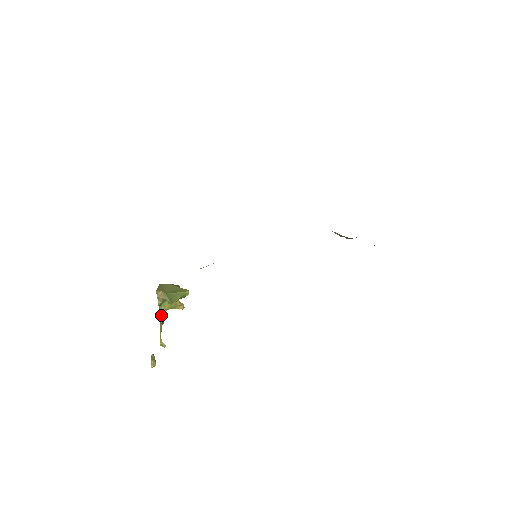
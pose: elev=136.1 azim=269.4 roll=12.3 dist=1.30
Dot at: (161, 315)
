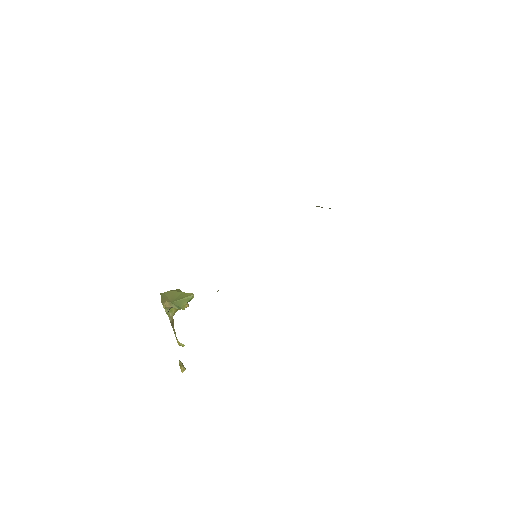
Dot at: (171, 320)
